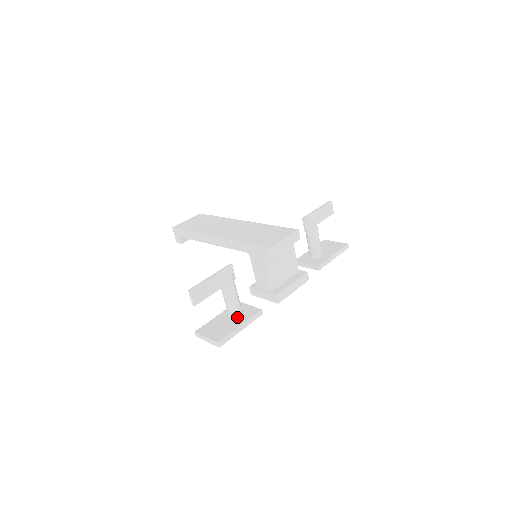
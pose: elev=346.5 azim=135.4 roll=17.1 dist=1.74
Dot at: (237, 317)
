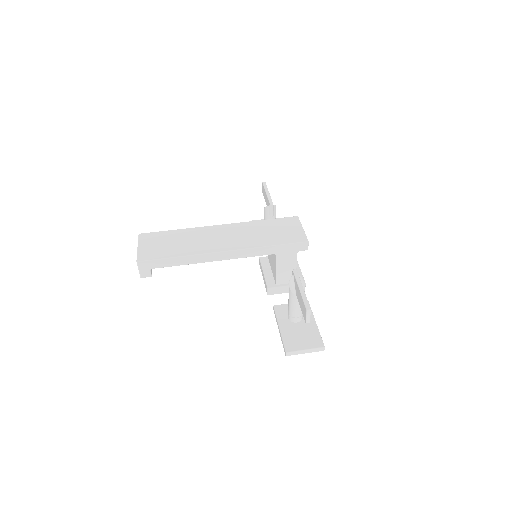
Dot at: (302, 318)
